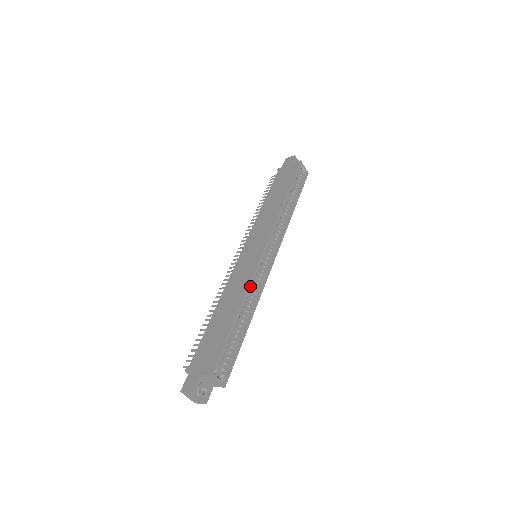
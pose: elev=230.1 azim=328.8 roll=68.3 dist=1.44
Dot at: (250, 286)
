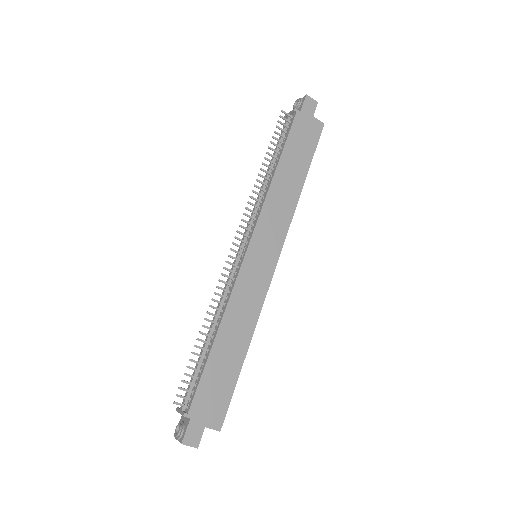
Dot at: (256, 312)
